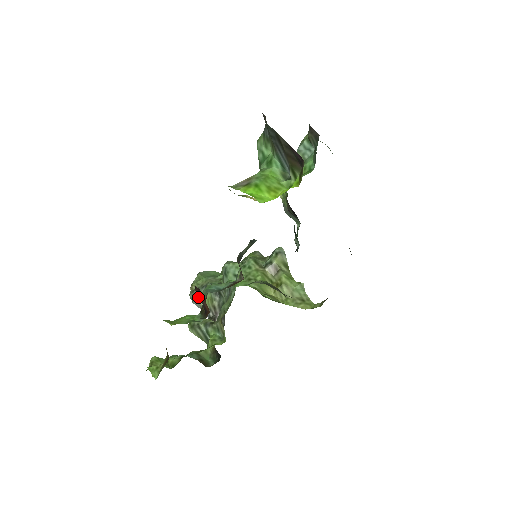
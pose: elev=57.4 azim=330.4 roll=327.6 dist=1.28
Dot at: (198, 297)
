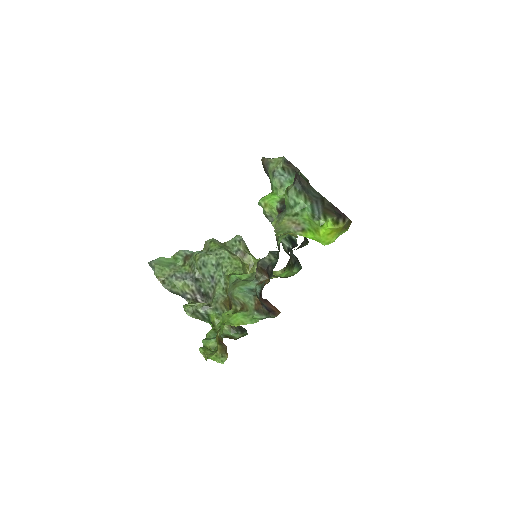
Dot at: (173, 286)
